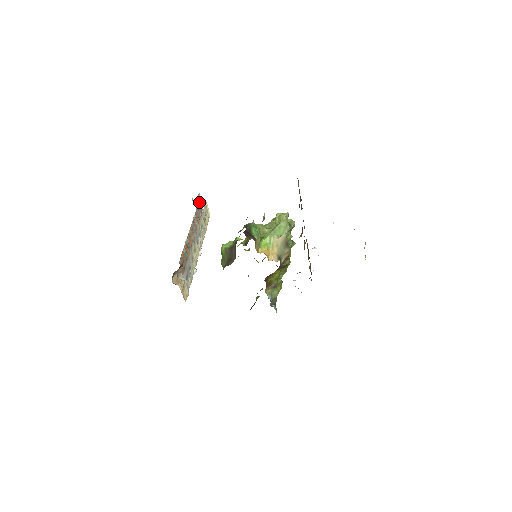
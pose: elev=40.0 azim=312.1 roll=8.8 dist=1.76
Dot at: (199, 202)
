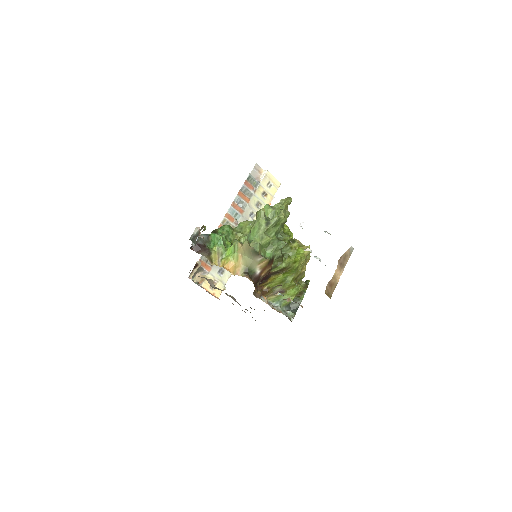
Dot at: (249, 177)
